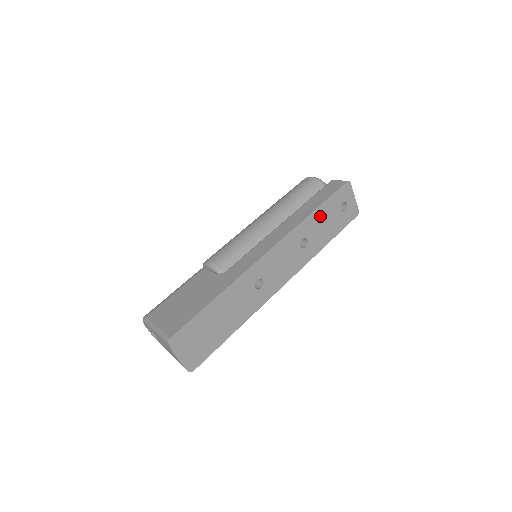
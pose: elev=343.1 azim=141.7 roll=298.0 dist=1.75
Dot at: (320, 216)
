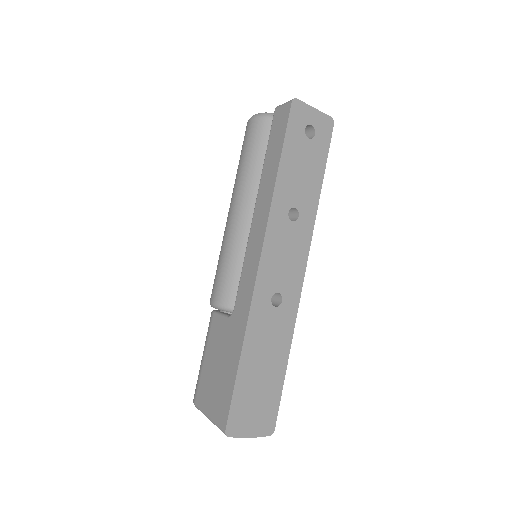
Dot at: (289, 170)
